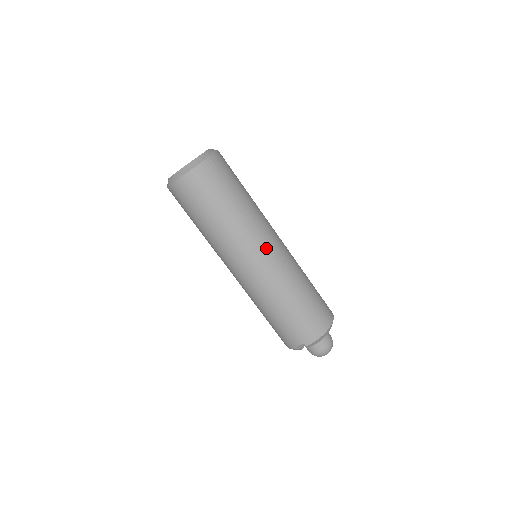
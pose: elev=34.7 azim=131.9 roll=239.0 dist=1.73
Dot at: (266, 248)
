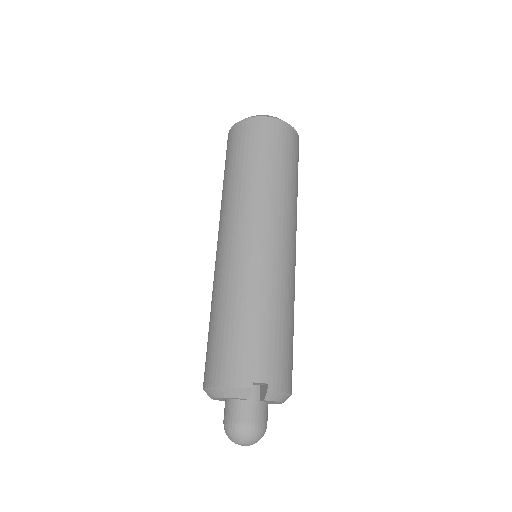
Dot at: (295, 245)
